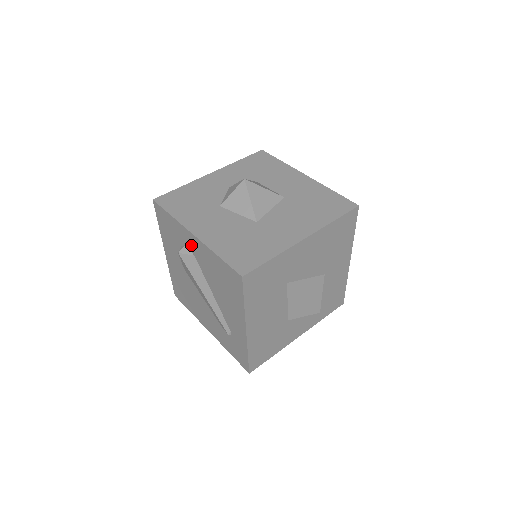
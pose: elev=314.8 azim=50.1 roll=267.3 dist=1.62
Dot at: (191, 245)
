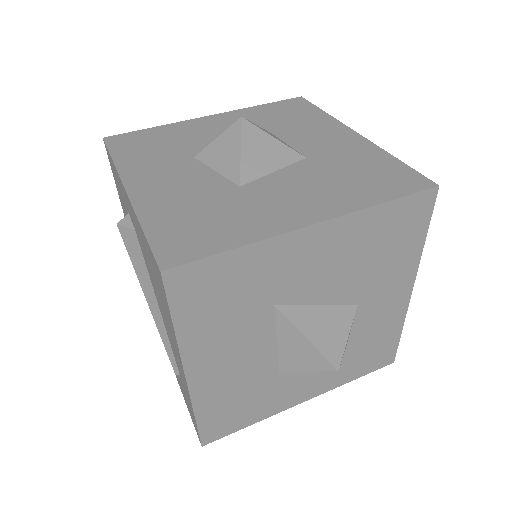
Dot at: (130, 211)
